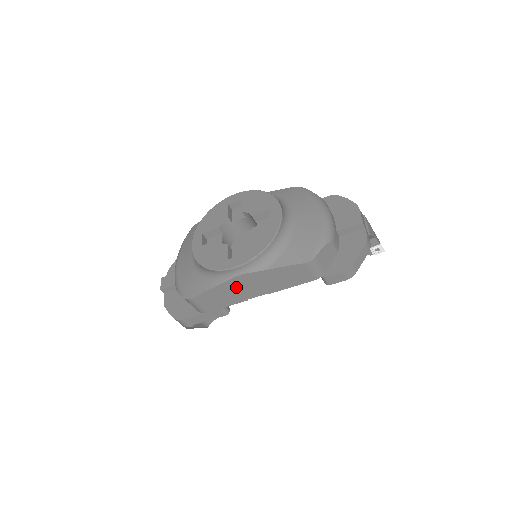
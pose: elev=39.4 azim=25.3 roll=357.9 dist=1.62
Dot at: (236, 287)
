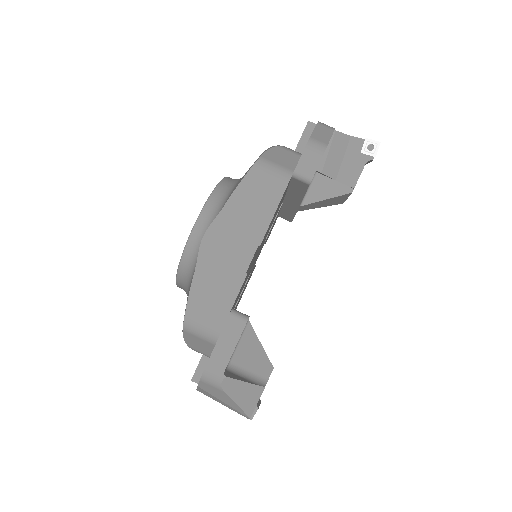
Dot at: (215, 261)
